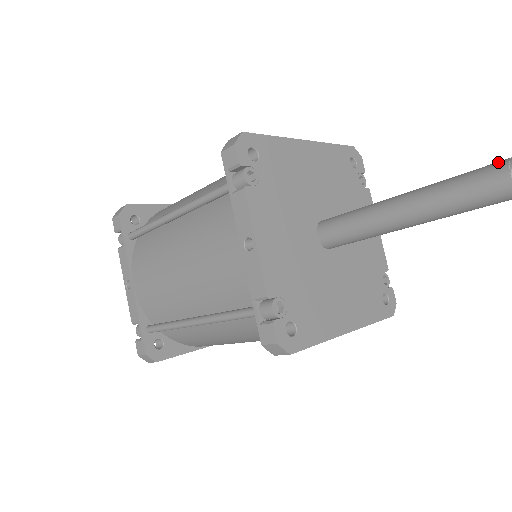
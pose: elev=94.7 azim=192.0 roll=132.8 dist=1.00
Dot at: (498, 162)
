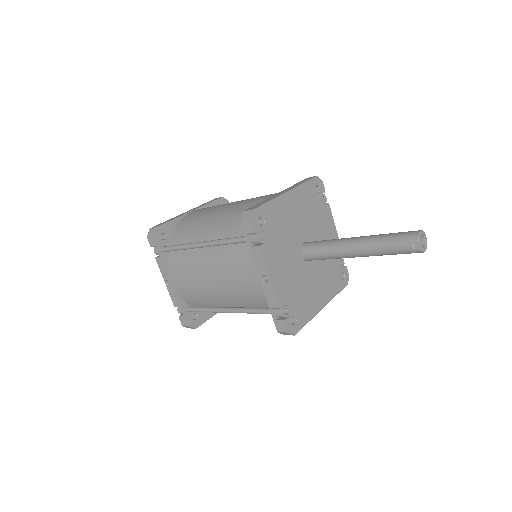
Dot at: (407, 234)
